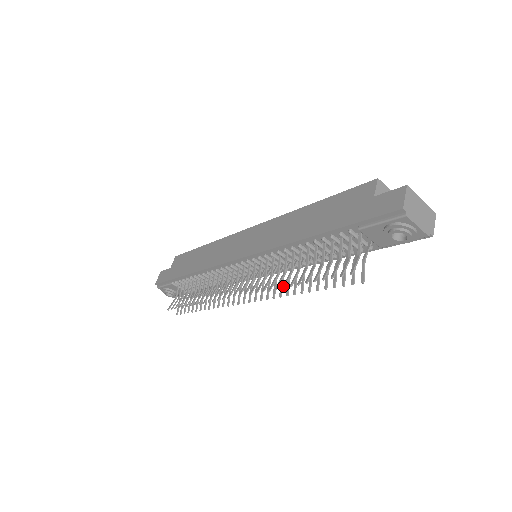
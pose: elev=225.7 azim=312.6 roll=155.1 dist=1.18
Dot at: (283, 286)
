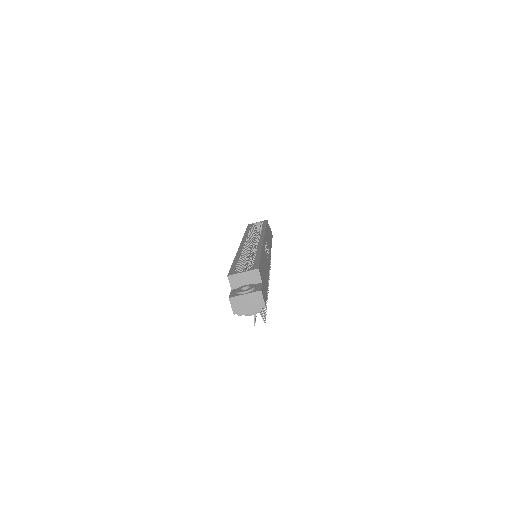
Dot at: occluded
